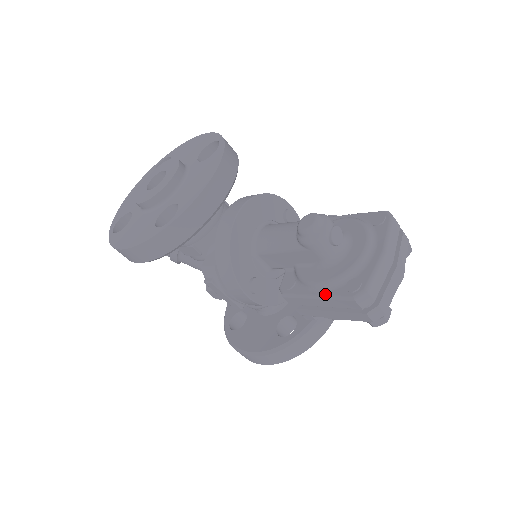
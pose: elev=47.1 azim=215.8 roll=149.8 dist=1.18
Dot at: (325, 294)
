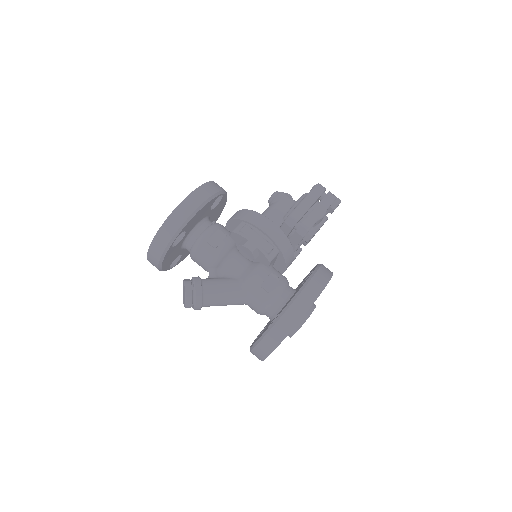
Dot at: (306, 195)
